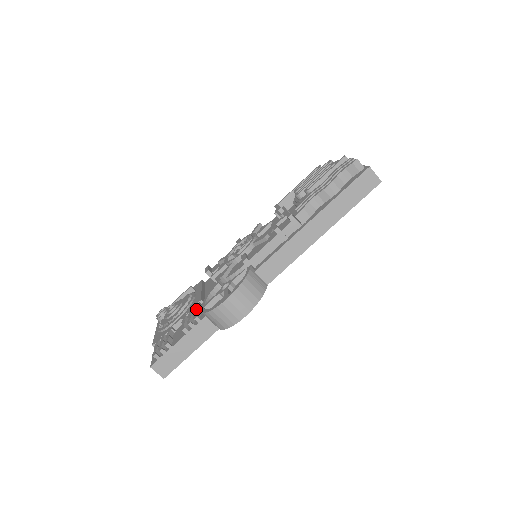
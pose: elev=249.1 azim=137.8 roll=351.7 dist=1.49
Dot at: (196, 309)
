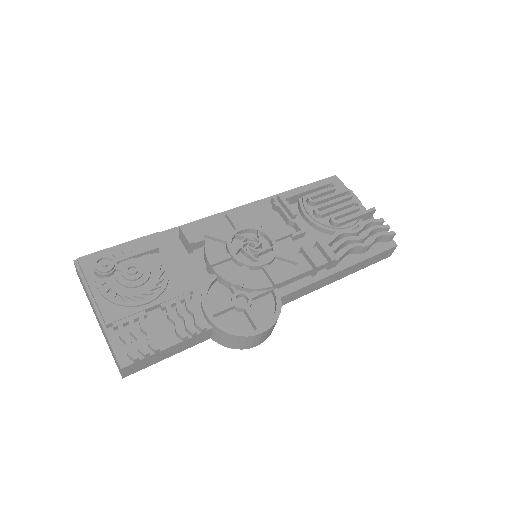
Dot at: (191, 305)
